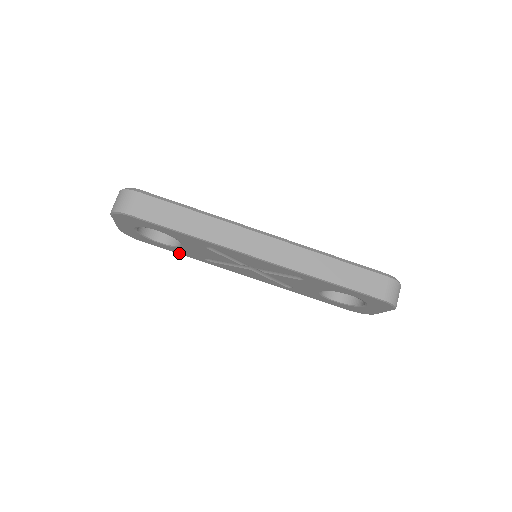
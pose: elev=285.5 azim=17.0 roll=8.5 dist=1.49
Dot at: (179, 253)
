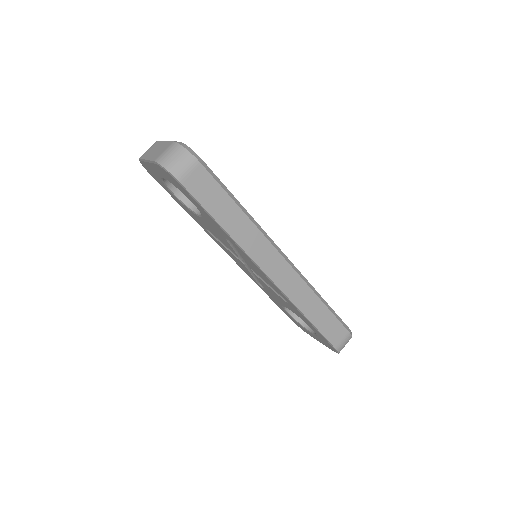
Dot at: (182, 207)
